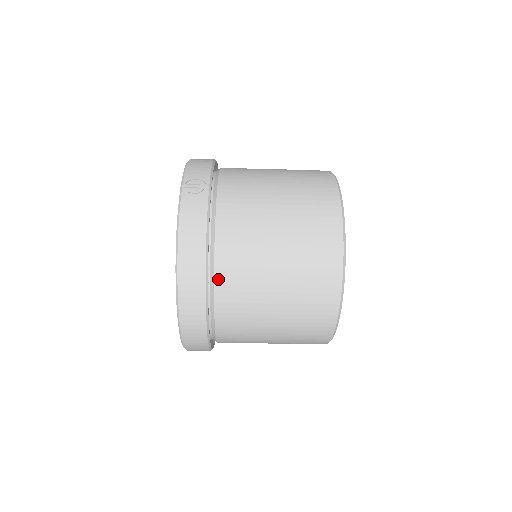
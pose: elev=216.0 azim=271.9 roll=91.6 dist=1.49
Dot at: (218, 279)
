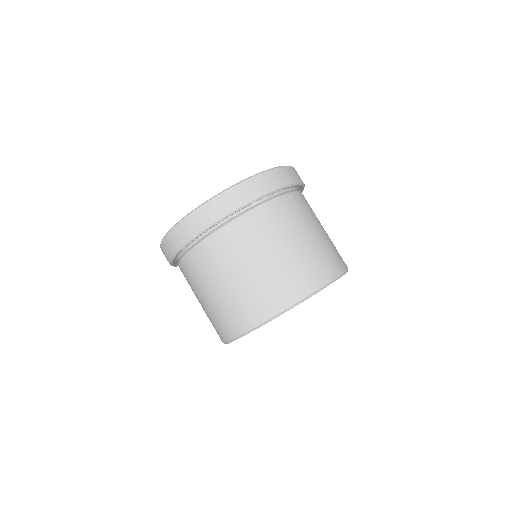
Dot at: (280, 199)
